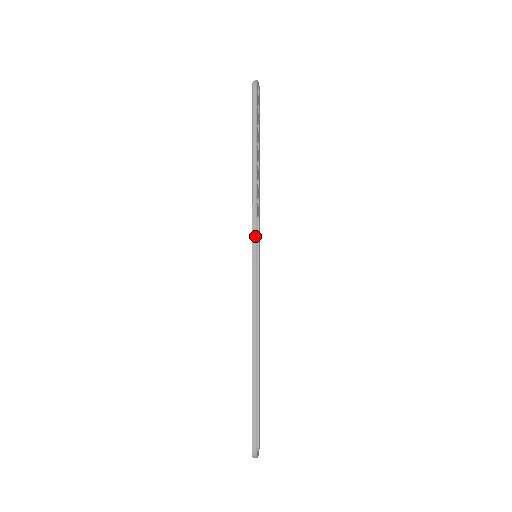
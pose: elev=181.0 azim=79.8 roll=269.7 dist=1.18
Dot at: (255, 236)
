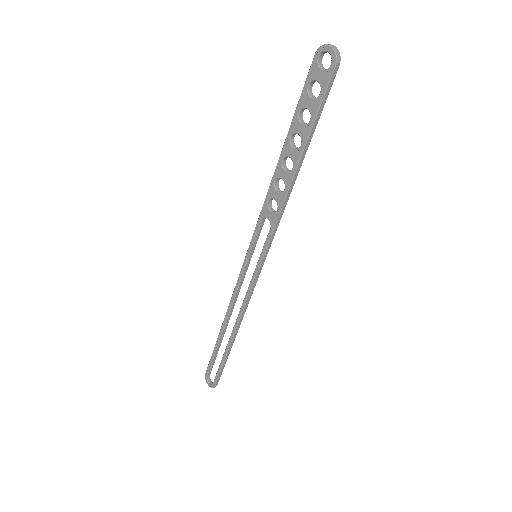
Dot at: (270, 246)
